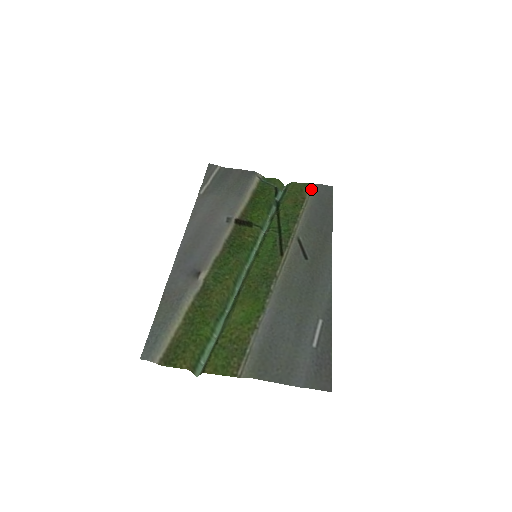
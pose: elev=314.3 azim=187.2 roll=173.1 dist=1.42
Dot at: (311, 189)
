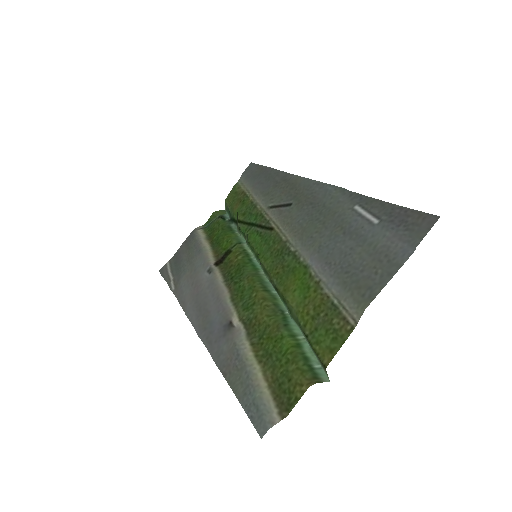
Dot at: (240, 183)
